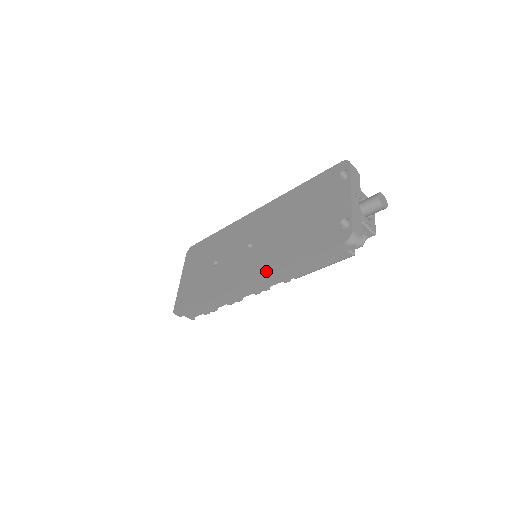
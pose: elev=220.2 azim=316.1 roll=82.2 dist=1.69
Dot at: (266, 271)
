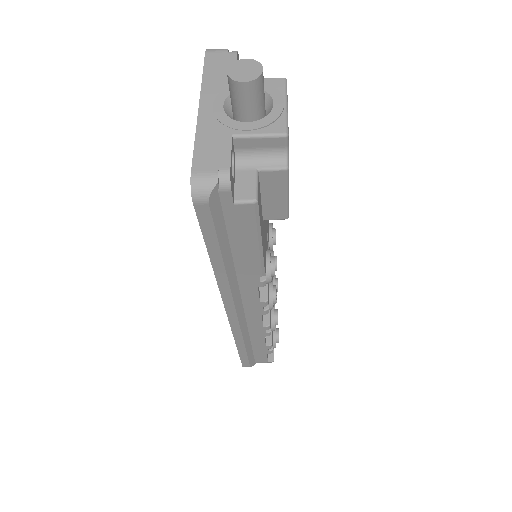
Dot at: occluded
